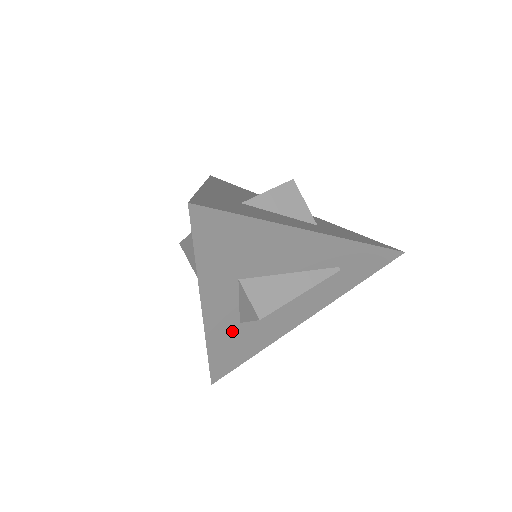
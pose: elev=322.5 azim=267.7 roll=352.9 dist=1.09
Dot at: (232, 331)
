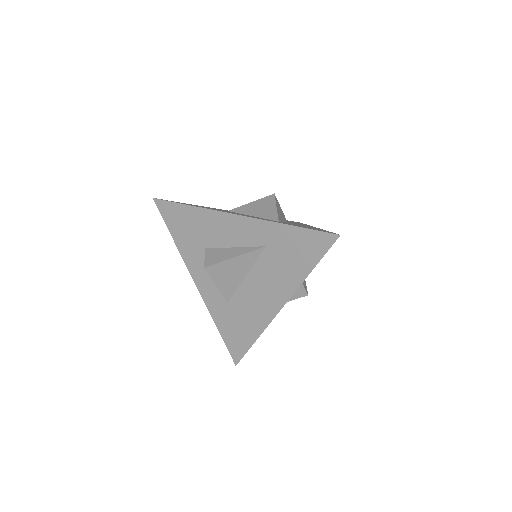
Dot at: occluded
